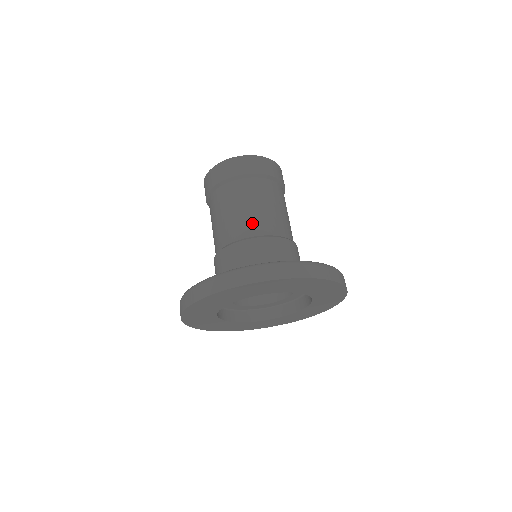
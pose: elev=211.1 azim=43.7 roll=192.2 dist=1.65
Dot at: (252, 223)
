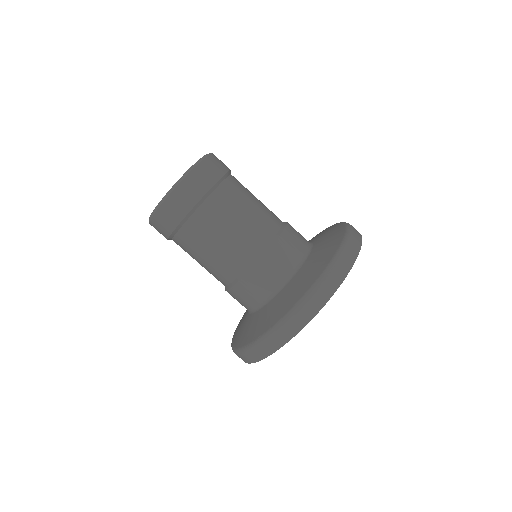
Dot at: (218, 273)
